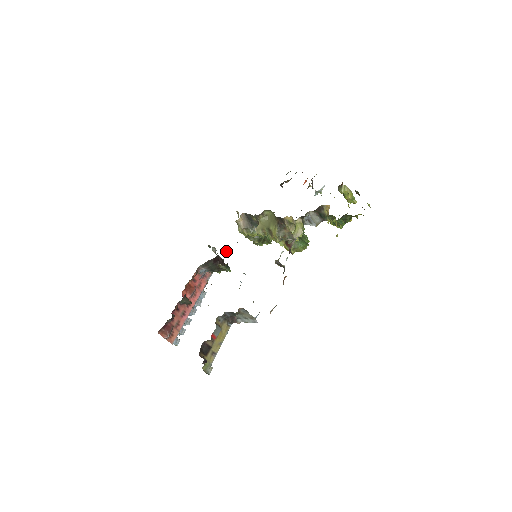
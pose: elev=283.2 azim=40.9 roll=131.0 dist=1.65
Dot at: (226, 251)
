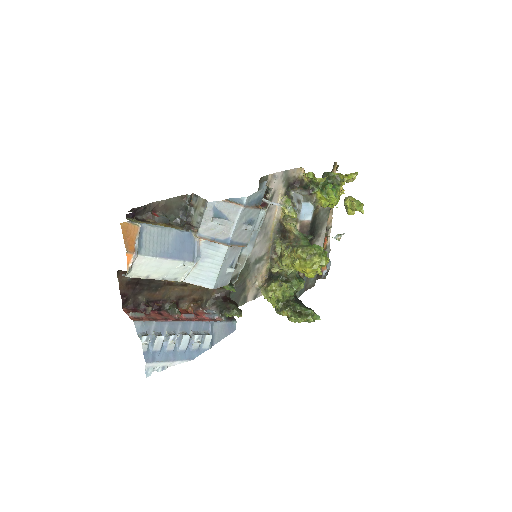
Dot at: occluded
